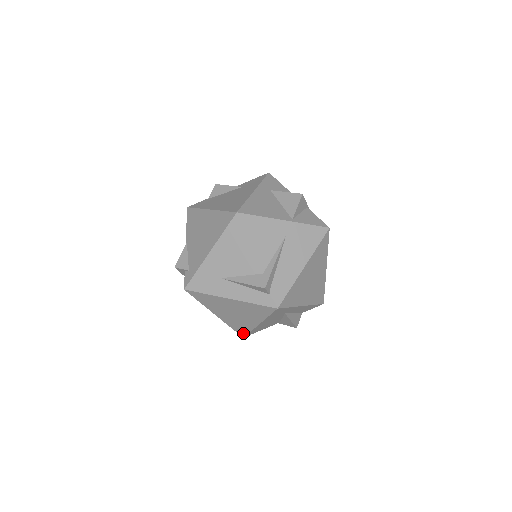
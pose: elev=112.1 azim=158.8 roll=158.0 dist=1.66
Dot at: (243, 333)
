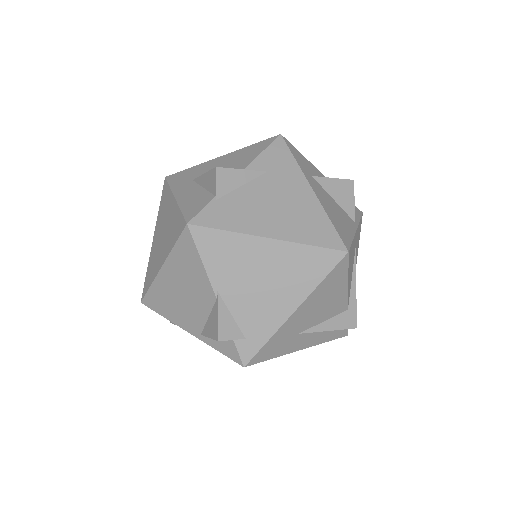
Dot at: occluded
